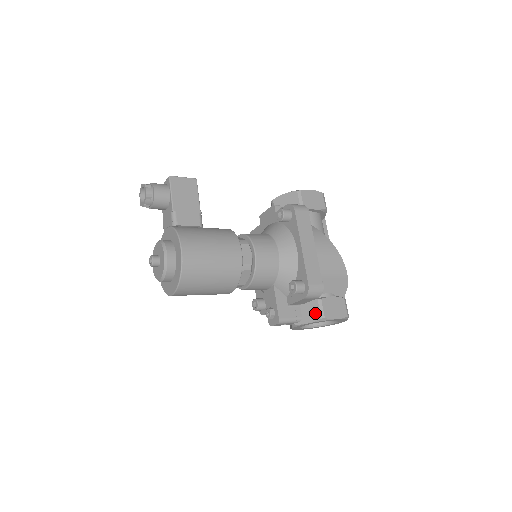
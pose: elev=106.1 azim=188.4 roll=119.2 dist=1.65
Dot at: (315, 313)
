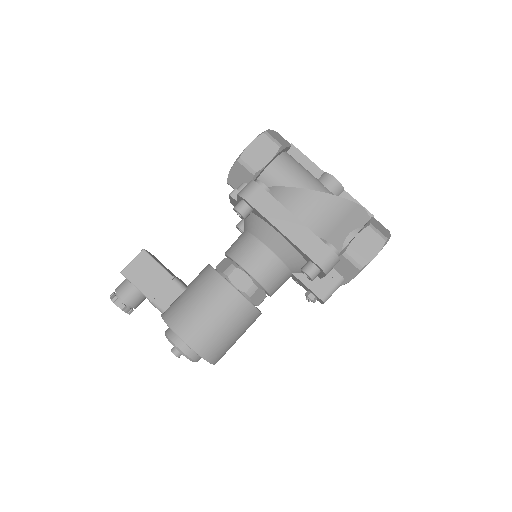
Dot at: (350, 268)
